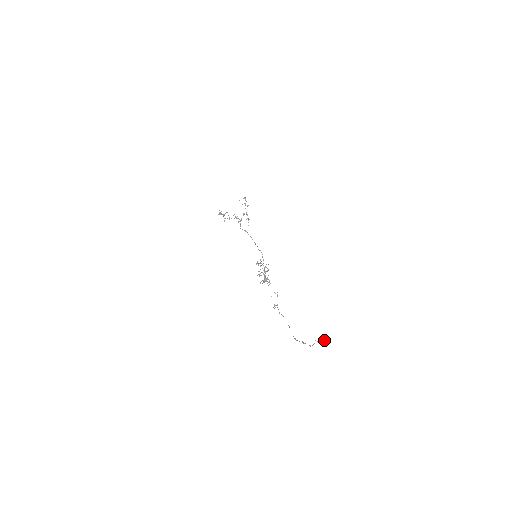
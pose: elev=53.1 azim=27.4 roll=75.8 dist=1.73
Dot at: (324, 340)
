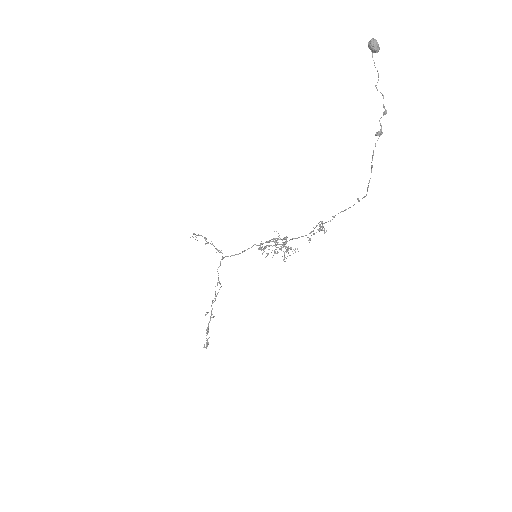
Dot at: occluded
